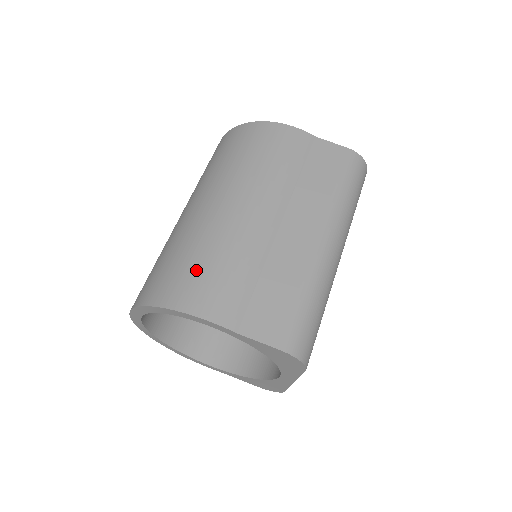
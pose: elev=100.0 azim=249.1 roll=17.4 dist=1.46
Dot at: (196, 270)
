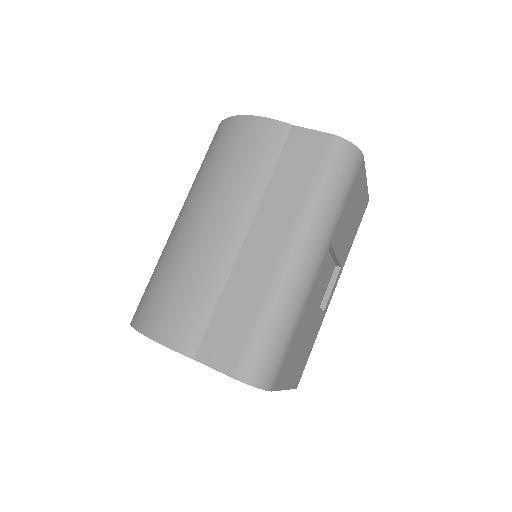
Dot at: (164, 295)
